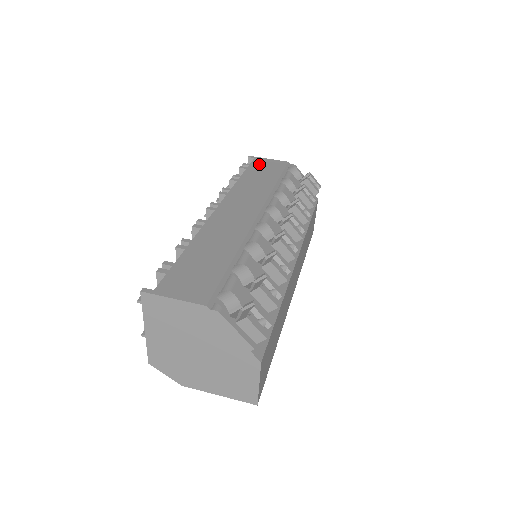
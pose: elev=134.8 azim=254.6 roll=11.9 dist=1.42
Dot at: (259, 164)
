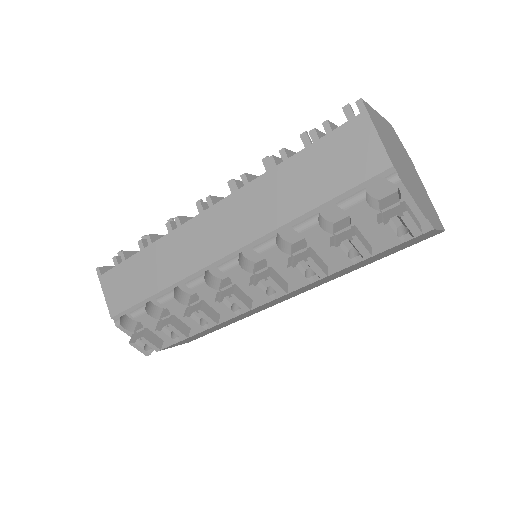
Dot at: (343, 141)
